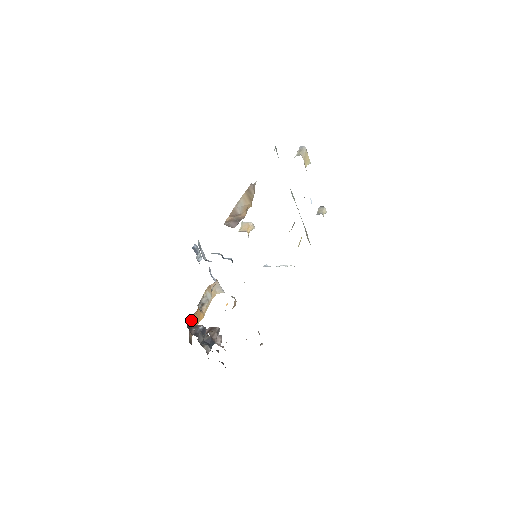
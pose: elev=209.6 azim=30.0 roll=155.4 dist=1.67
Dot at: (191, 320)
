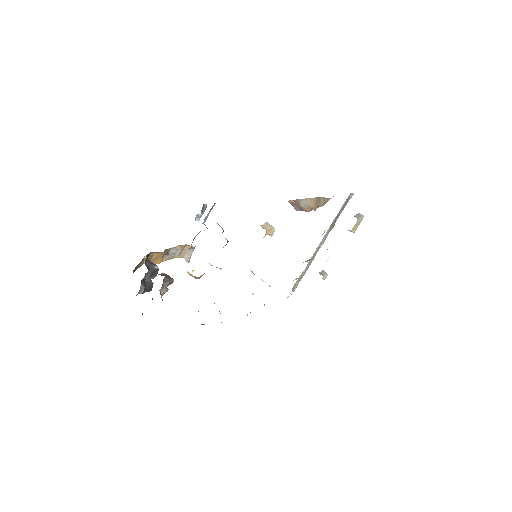
Dot at: (151, 254)
